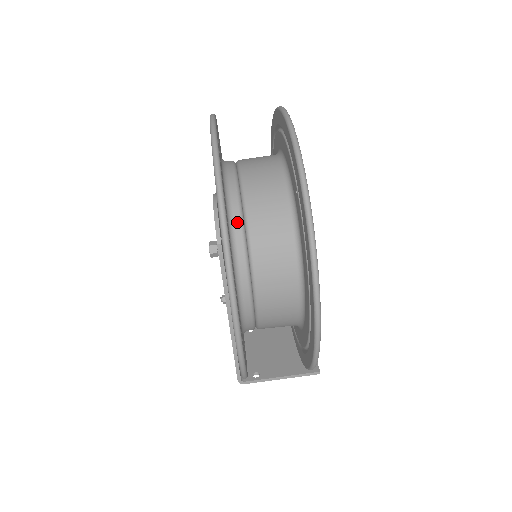
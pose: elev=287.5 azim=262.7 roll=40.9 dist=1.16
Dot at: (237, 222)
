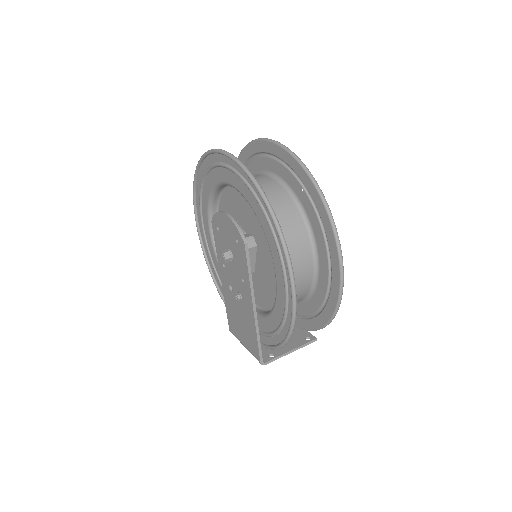
Dot at: occluded
